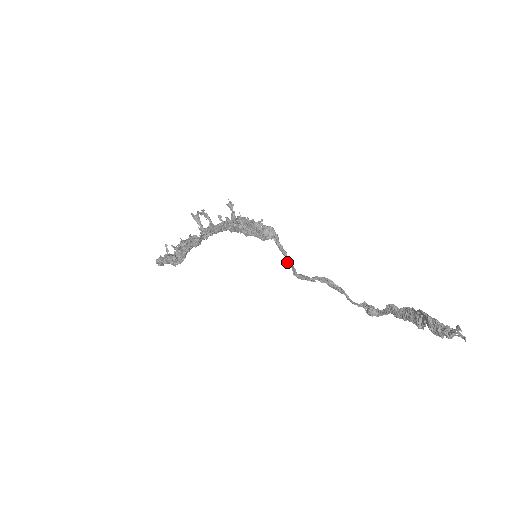
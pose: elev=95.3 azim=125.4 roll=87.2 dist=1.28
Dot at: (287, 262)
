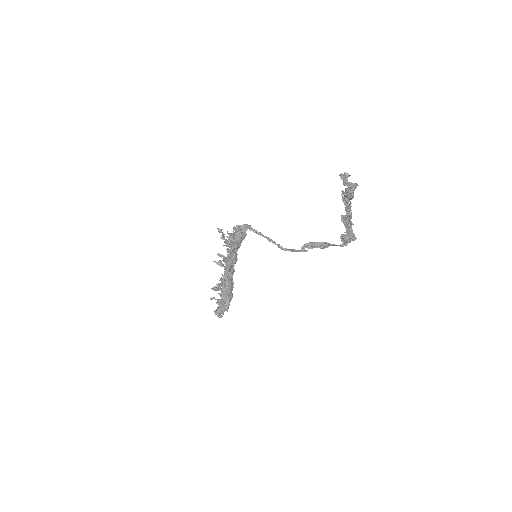
Dot at: (268, 240)
